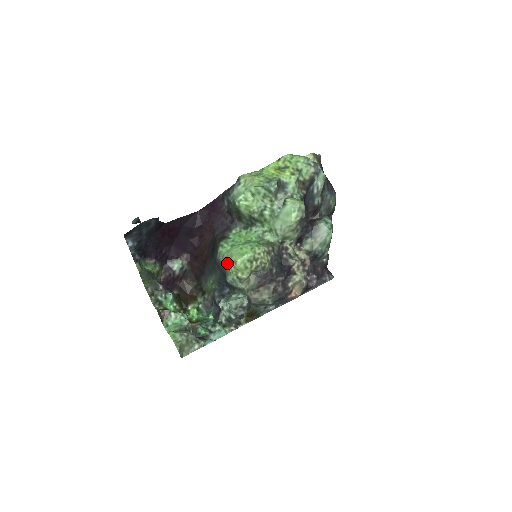
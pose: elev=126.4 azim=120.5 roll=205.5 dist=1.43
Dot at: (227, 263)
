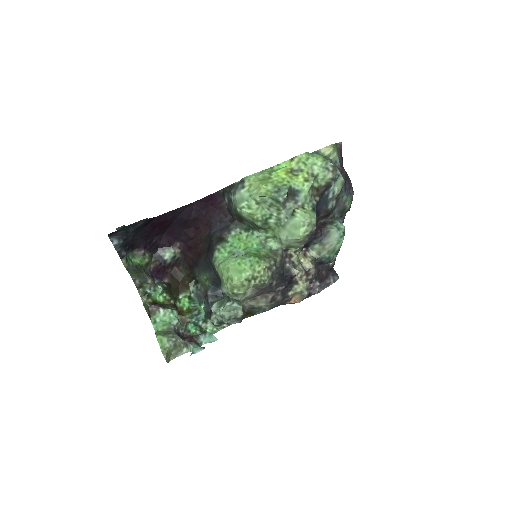
Dot at: (222, 276)
